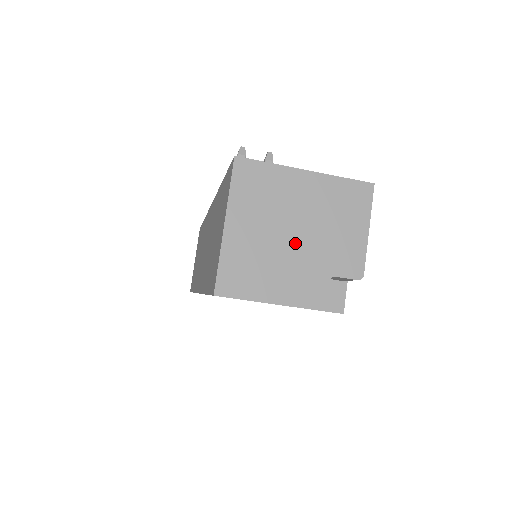
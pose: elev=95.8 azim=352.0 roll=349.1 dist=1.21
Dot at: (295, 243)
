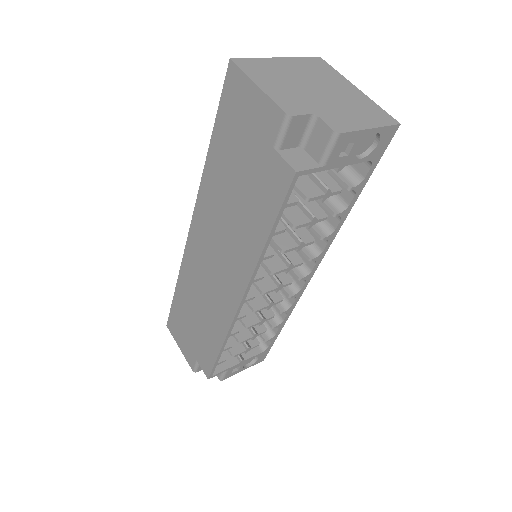
Dot at: (311, 91)
